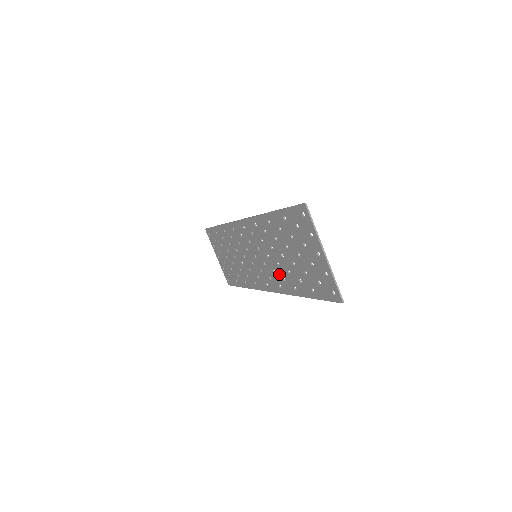
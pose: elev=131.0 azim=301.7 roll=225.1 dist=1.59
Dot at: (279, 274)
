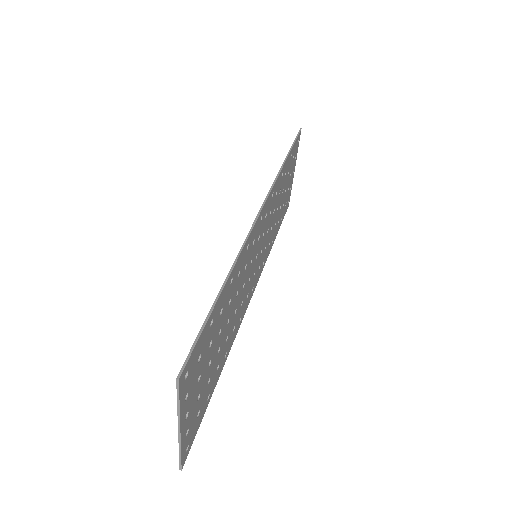
Dot at: (236, 315)
